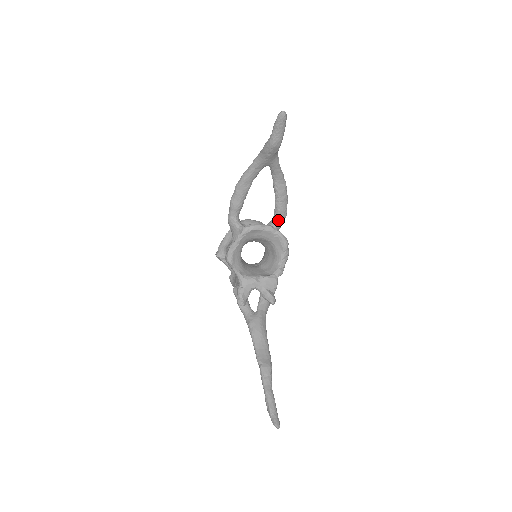
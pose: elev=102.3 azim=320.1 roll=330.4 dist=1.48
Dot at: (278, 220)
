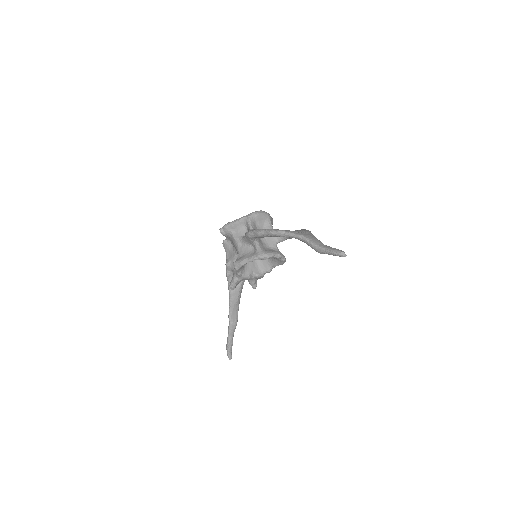
Dot at: (286, 239)
